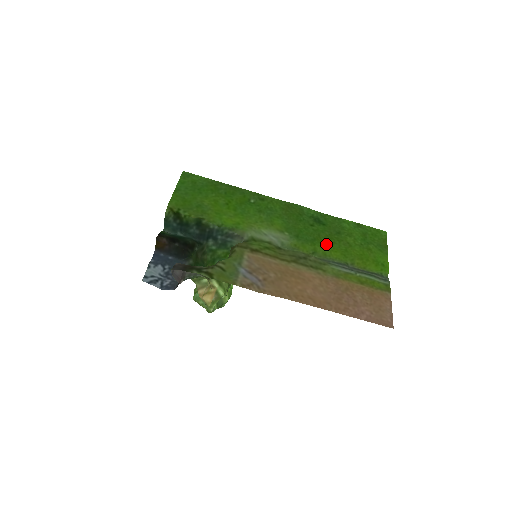
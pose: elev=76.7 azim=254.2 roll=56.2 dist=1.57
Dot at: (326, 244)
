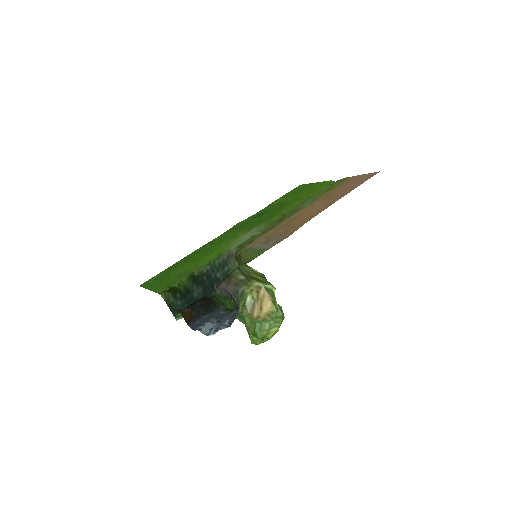
Dot at: (282, 209)
